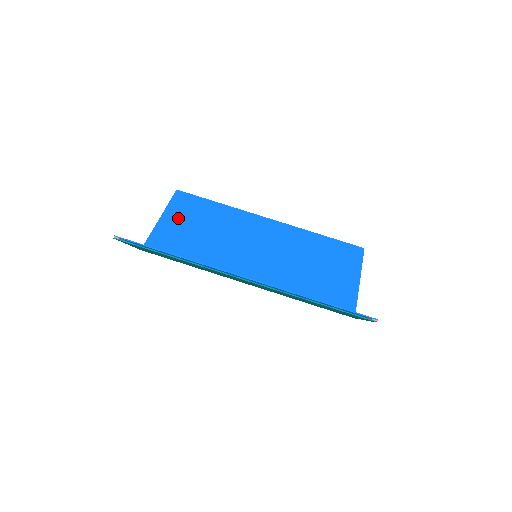
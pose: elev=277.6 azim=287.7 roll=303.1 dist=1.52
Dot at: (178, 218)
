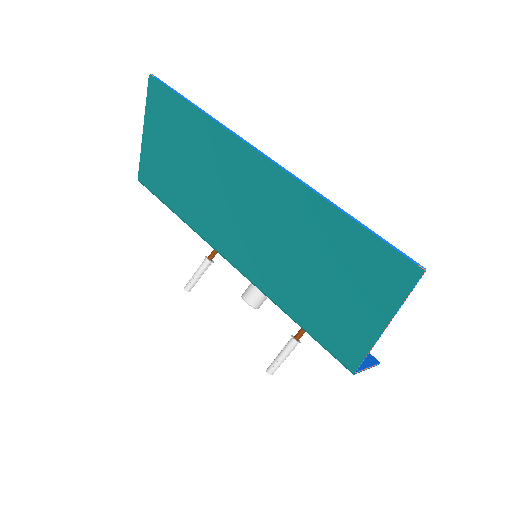
Dot at: occluded
